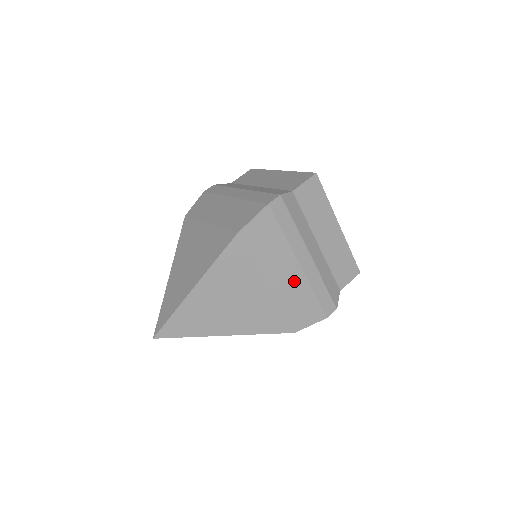
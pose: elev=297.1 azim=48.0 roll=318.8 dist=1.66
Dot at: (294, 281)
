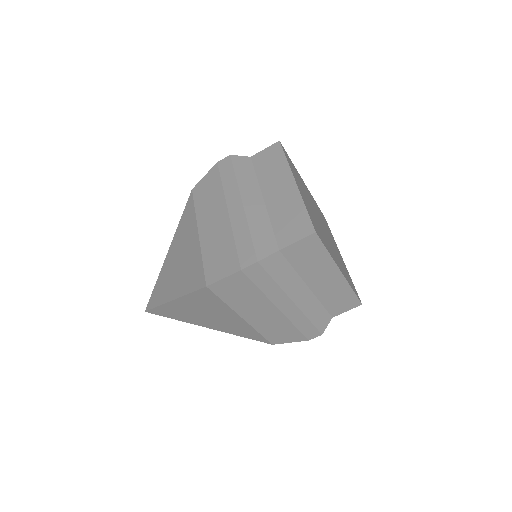
Dot at: (272, 318)
